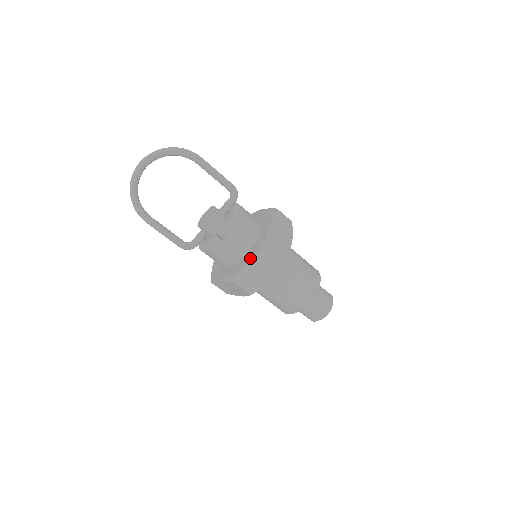
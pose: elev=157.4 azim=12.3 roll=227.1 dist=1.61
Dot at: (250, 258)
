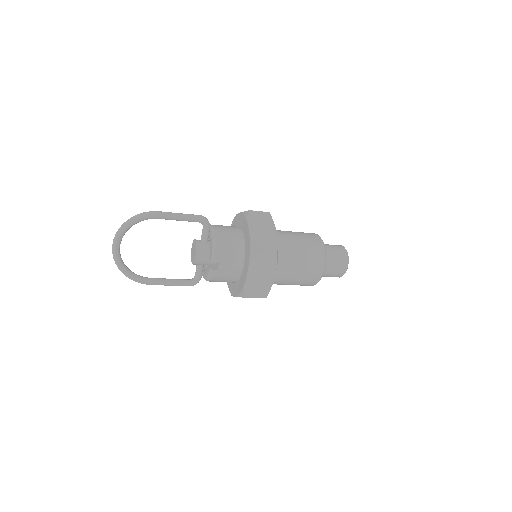
Dot at: (246, 273)
